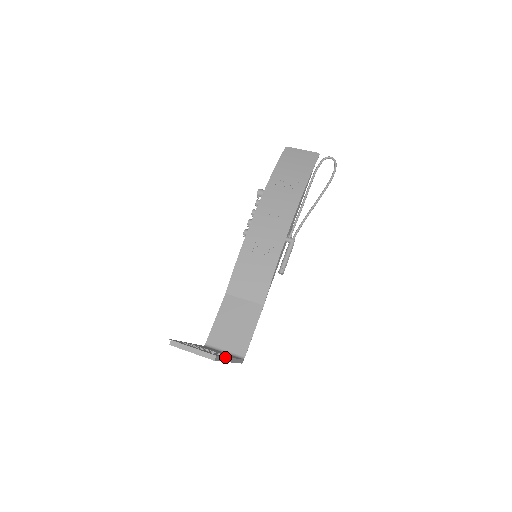
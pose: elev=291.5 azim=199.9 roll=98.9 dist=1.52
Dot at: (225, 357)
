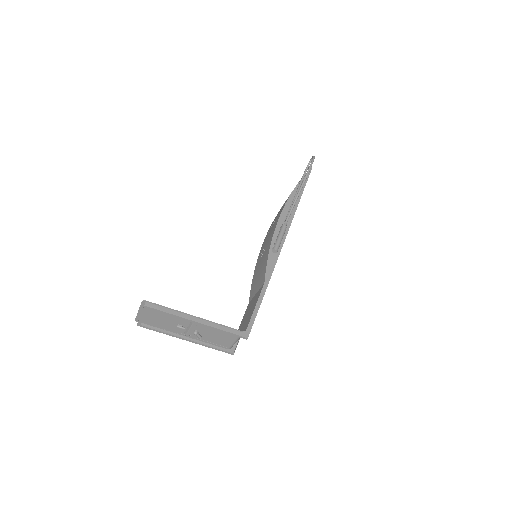
Dot at: (177, 312)
